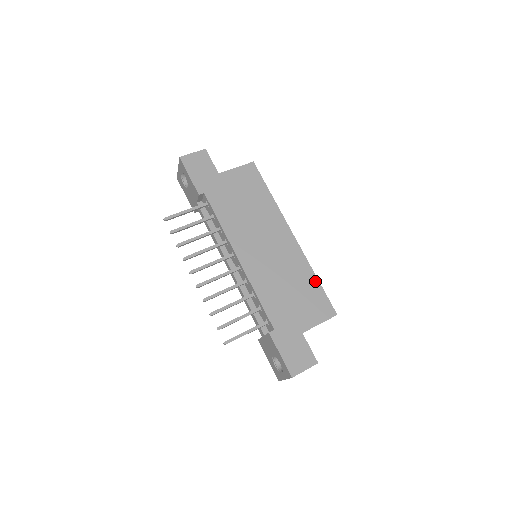
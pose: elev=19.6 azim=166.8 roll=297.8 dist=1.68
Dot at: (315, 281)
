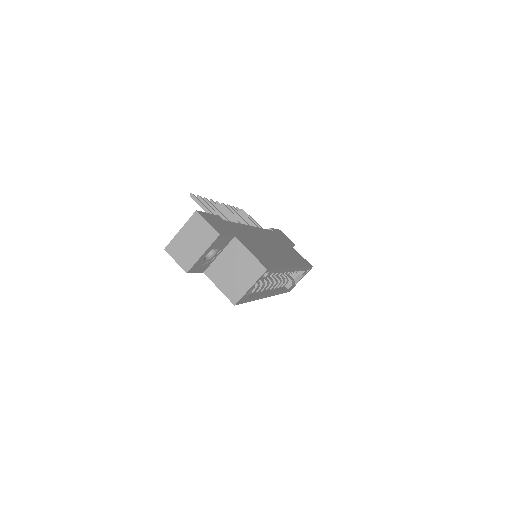
Dot at: (278, 266)
